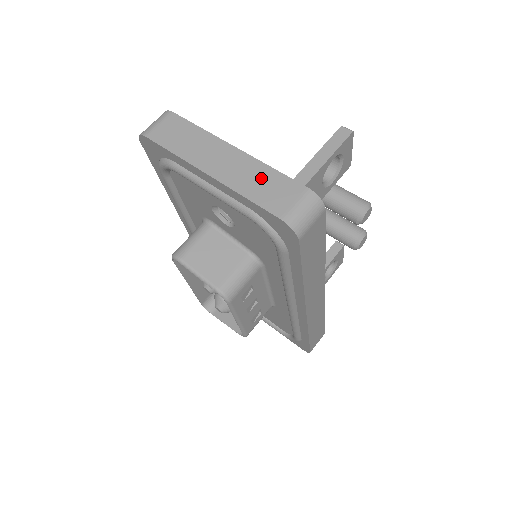
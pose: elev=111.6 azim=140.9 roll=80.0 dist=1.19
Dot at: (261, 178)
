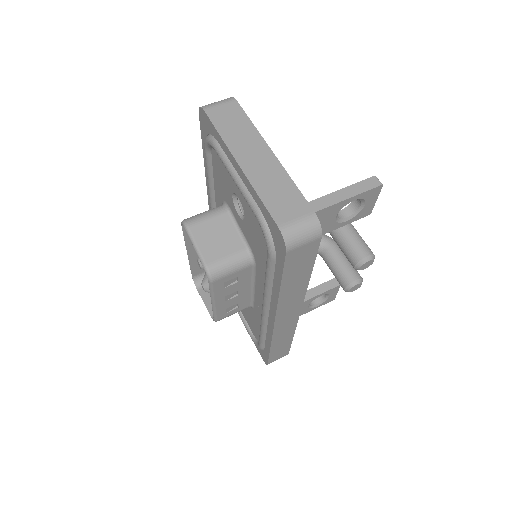
Dot at: (280, 186)
